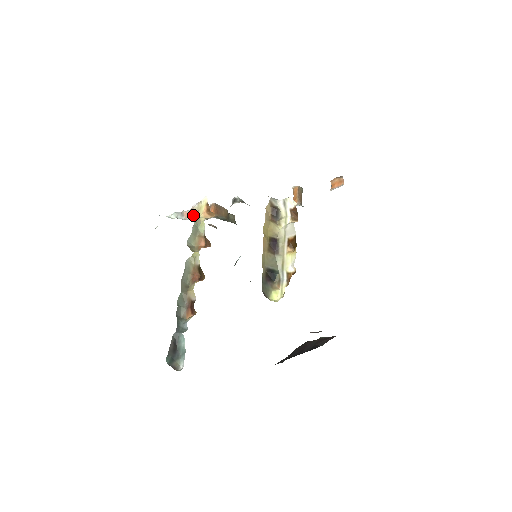
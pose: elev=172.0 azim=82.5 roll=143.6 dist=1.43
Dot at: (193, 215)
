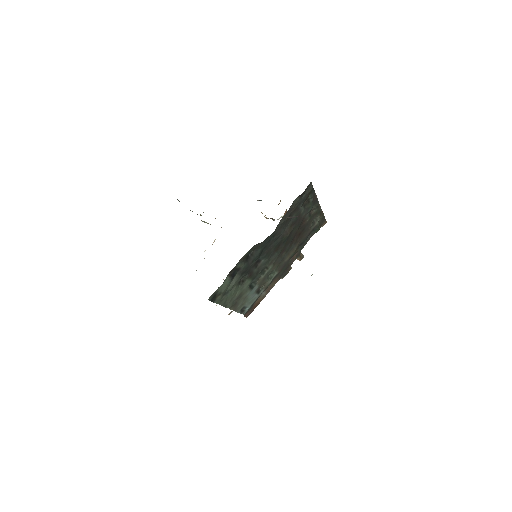
Dot at: occluded
